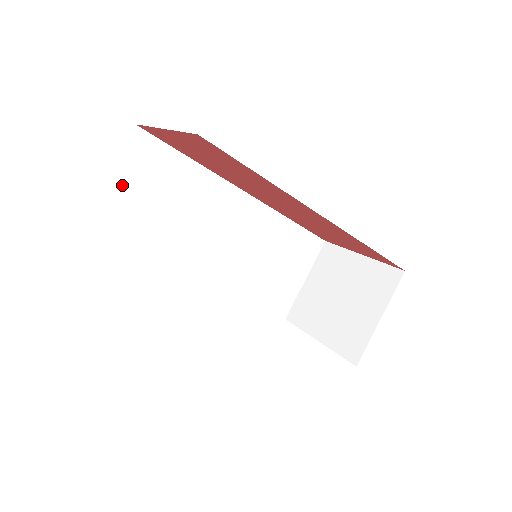
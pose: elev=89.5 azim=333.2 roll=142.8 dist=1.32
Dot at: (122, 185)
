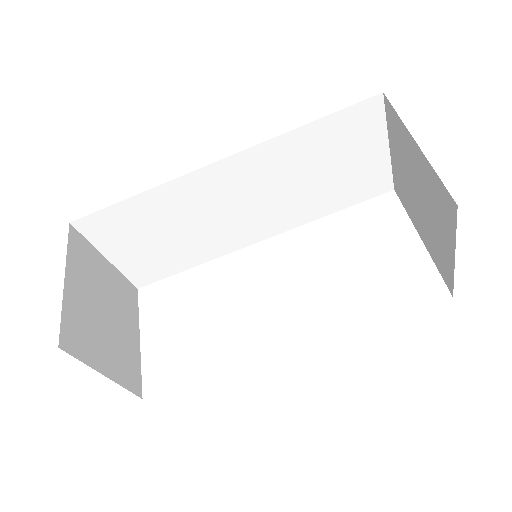
Dot at: (118, 252)
